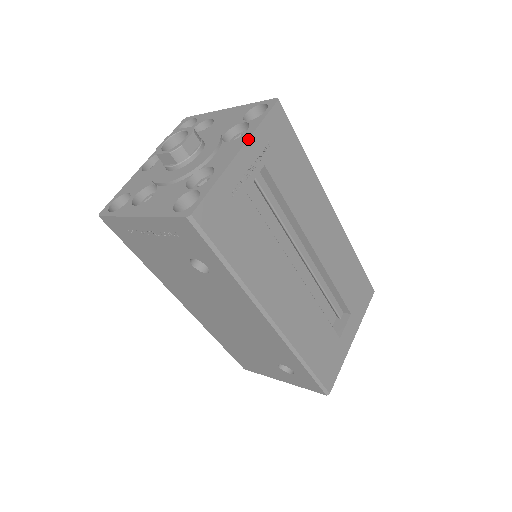
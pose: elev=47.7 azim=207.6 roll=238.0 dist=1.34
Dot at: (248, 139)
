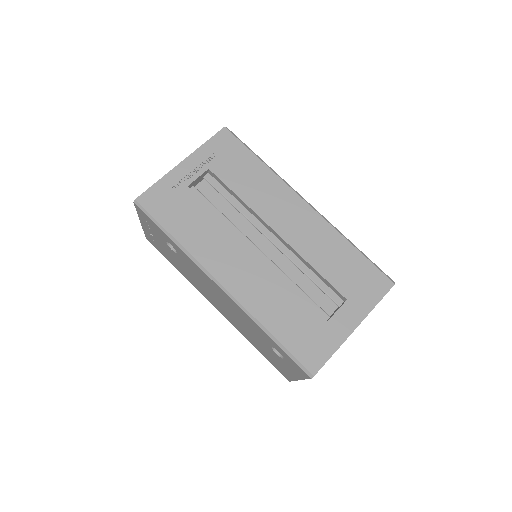
Dot at: (191, 154)
